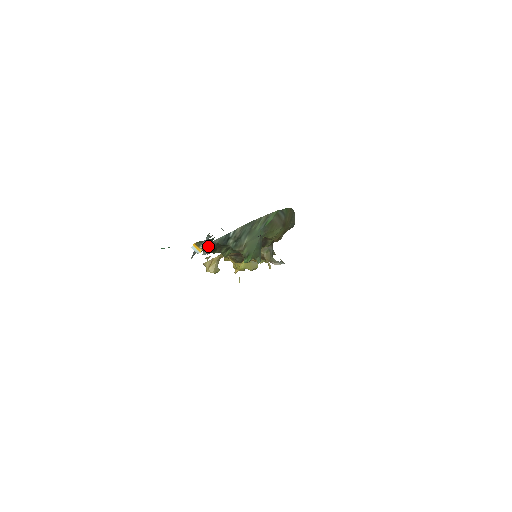
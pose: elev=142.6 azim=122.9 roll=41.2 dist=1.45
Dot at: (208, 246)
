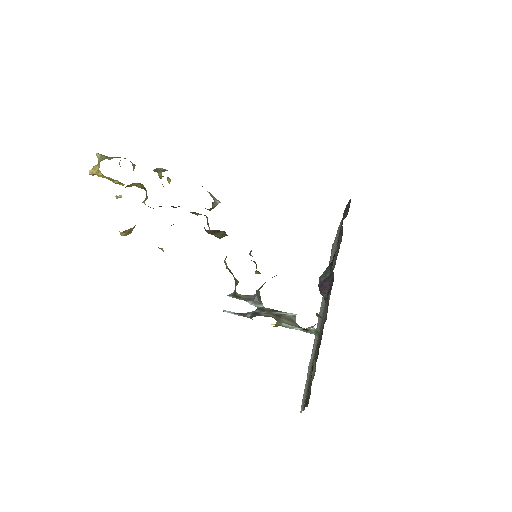
Dot at: (263, 307)
